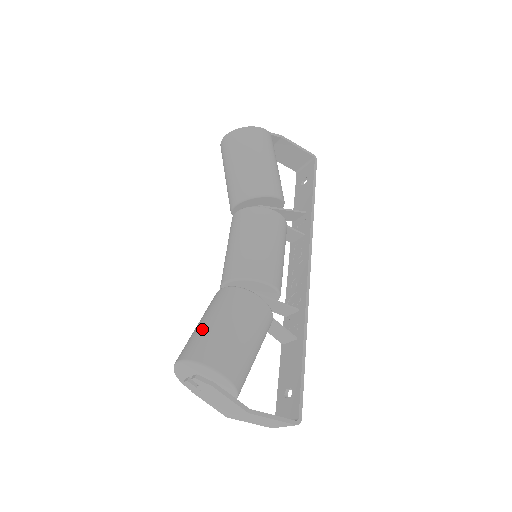
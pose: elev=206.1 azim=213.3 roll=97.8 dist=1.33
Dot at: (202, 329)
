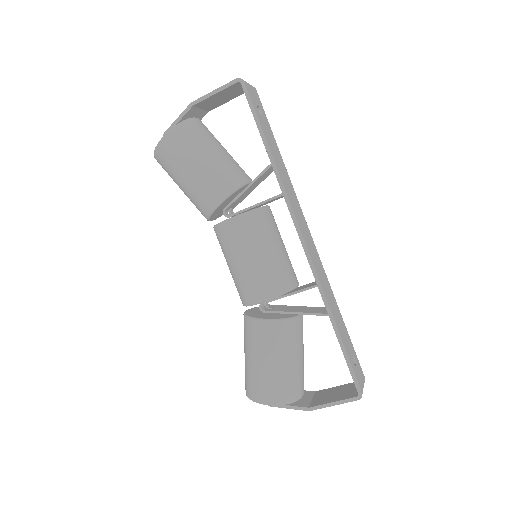
Dot at: occluded
